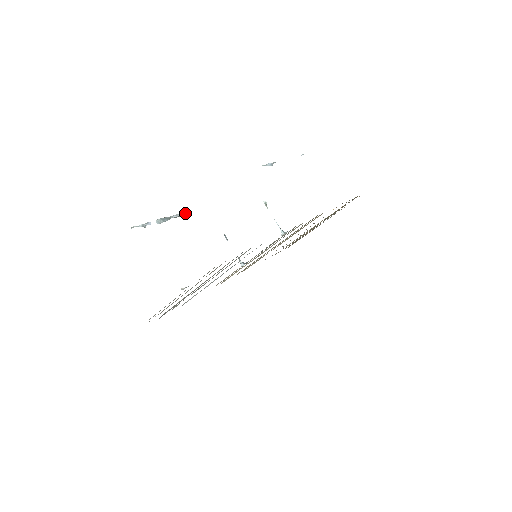
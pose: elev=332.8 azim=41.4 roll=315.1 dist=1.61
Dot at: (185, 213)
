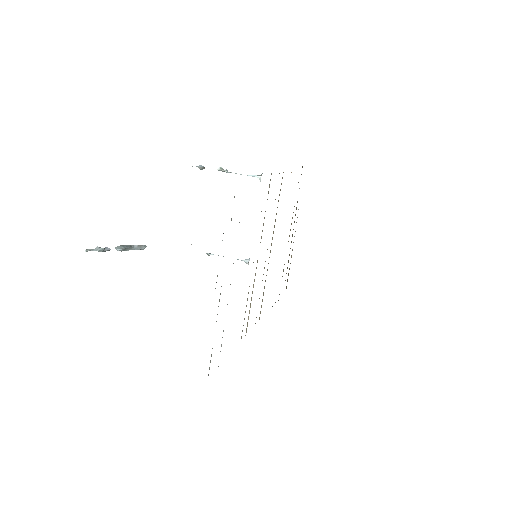
Dot at: (146, 246)
